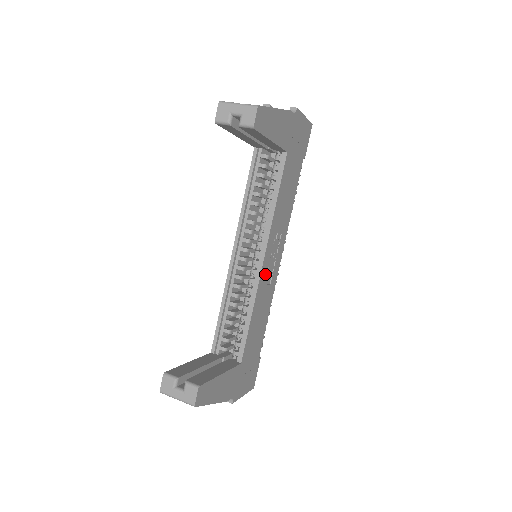
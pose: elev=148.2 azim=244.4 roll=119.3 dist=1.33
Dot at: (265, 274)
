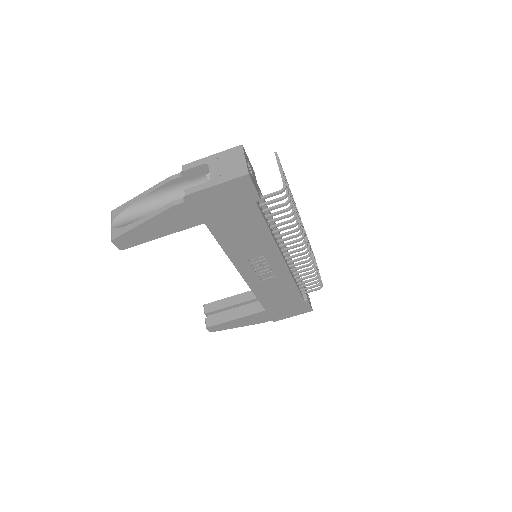
Dot at: (255, 277)
